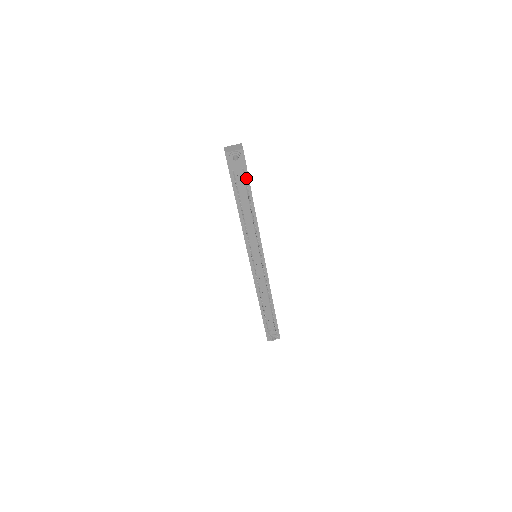
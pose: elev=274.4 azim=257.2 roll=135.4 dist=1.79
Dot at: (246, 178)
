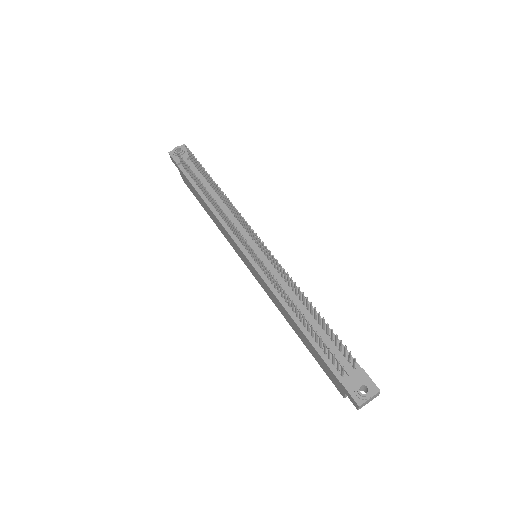
Dot at: occluded
